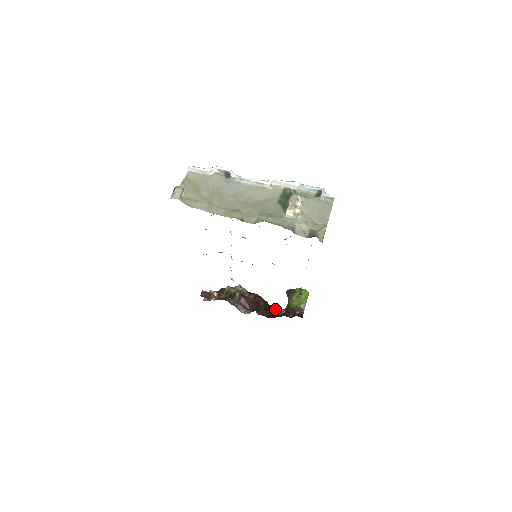
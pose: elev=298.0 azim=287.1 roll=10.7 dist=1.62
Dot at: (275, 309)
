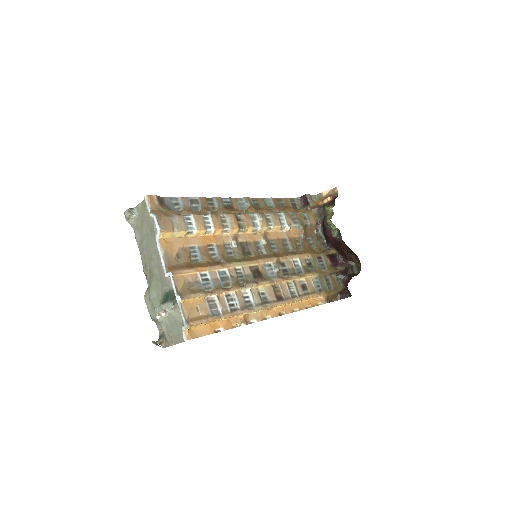
Dot at: (359, 260)
